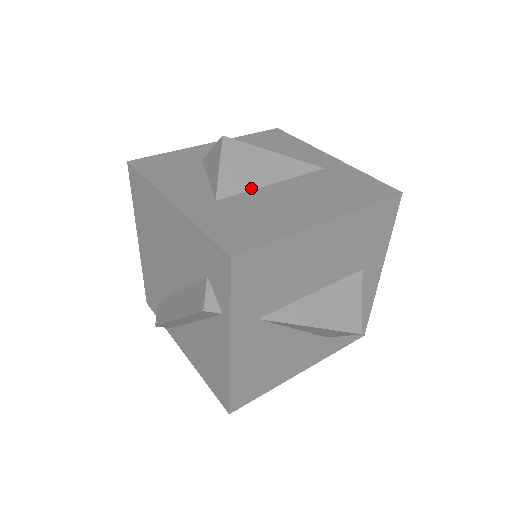
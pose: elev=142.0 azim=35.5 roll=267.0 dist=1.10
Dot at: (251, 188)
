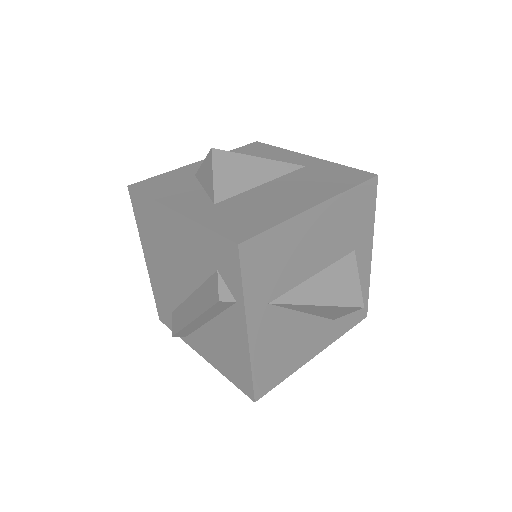
Dot at: (244, 190)
